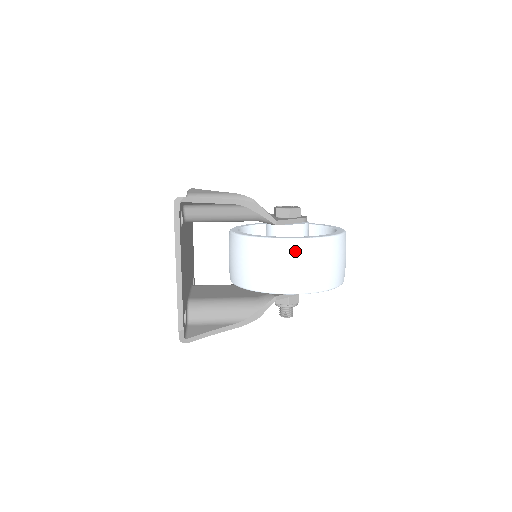
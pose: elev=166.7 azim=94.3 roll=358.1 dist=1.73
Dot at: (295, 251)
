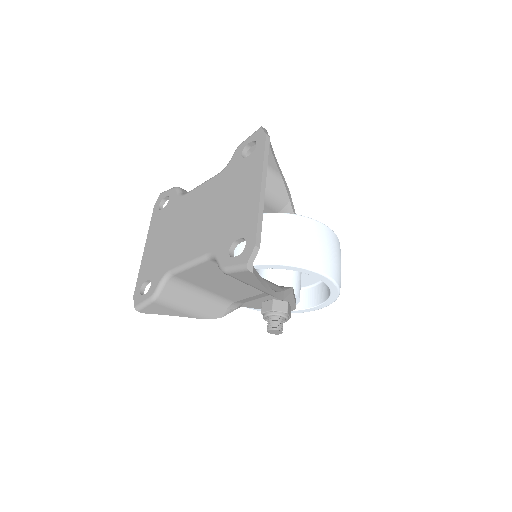
Dot at: (327, 235)
